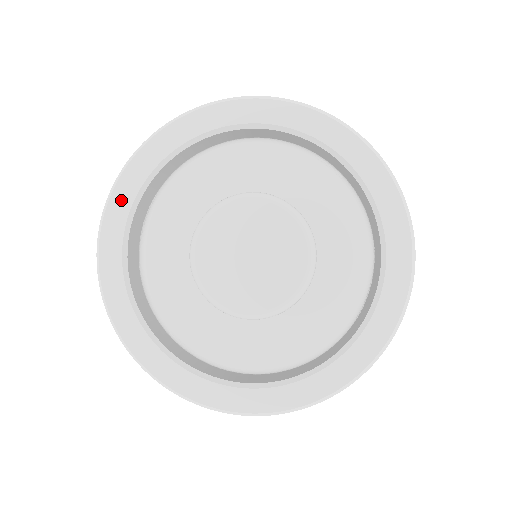
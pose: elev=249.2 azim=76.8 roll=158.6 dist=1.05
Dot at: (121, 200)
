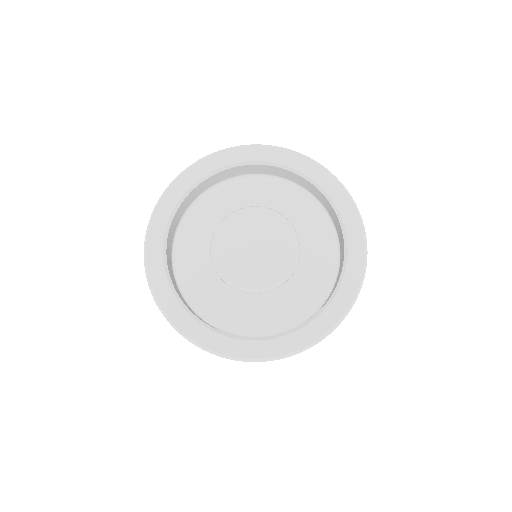
Dot at: (173, 195)
